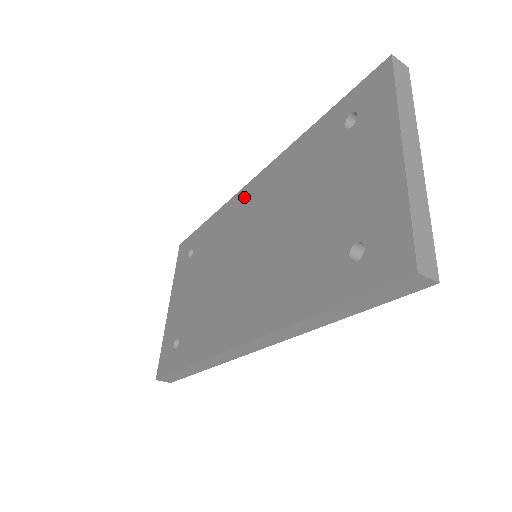
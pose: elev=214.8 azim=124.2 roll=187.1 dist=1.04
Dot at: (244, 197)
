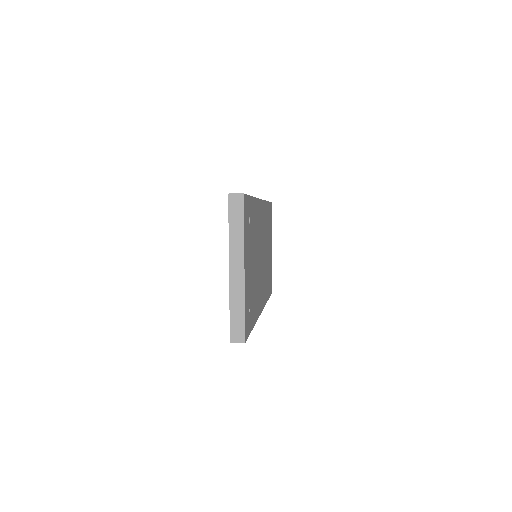
Dot at: occluded
